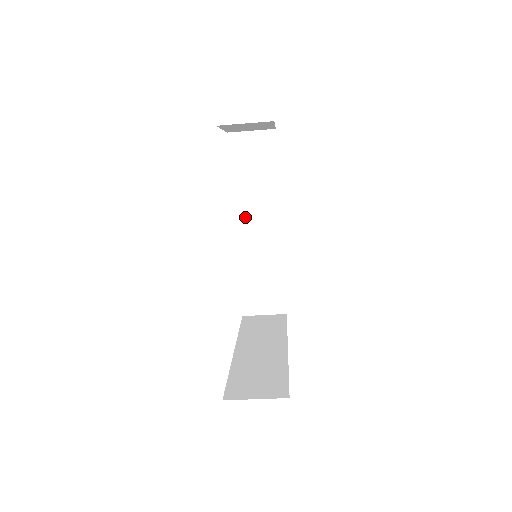
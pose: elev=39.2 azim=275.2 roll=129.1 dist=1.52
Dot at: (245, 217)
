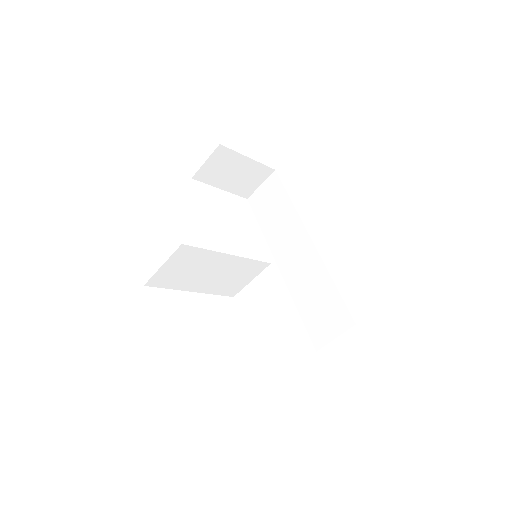
Dot at: (281, 252)
